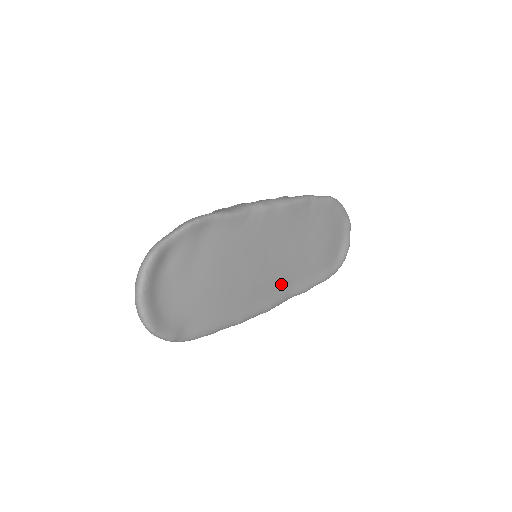
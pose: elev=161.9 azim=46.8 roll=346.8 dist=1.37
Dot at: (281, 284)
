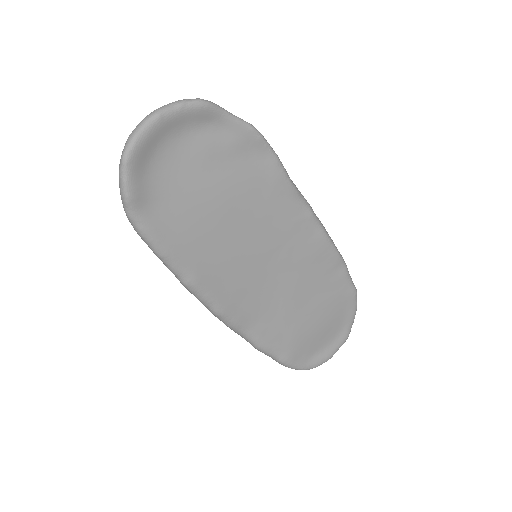
Dot at: (252, 305)
